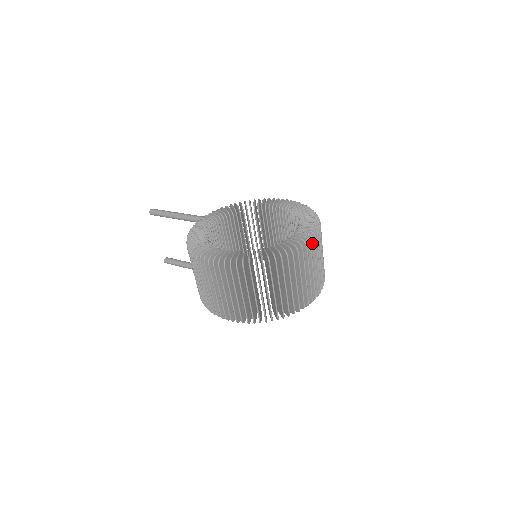
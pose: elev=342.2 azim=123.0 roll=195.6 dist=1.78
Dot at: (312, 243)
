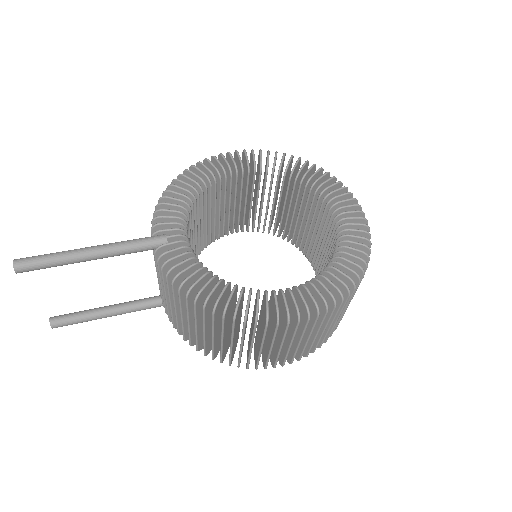
Dot at: occluded
